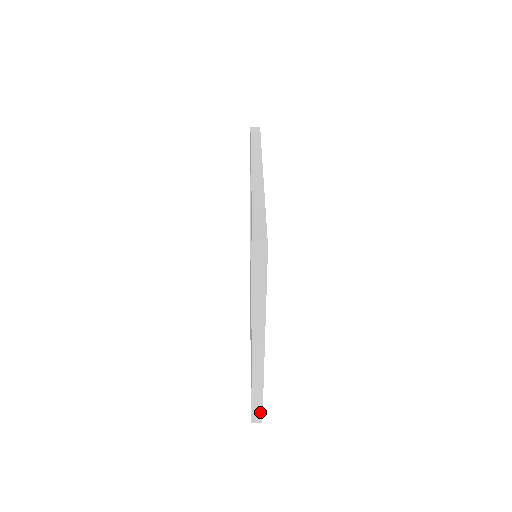
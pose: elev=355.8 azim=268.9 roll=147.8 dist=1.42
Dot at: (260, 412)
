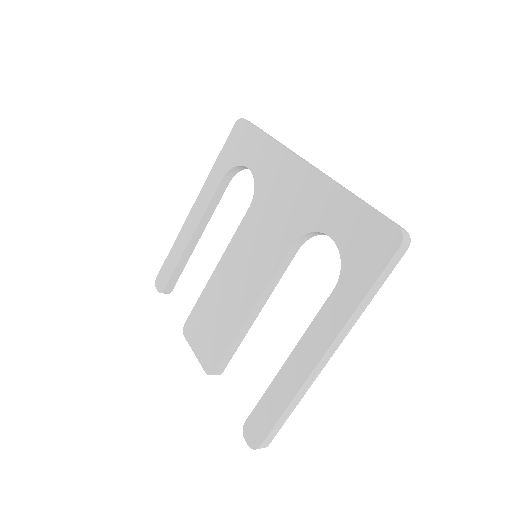
Dot at: (276, 432)
